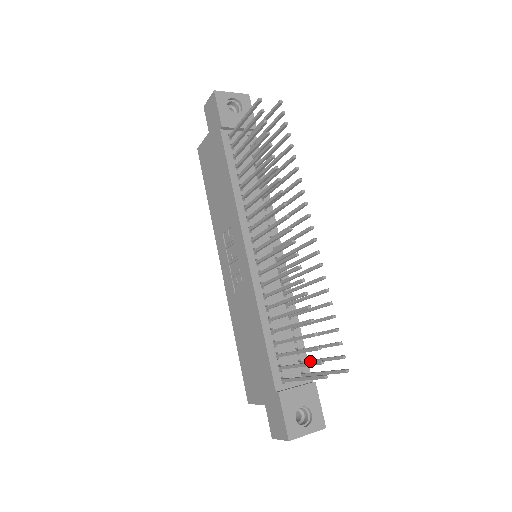
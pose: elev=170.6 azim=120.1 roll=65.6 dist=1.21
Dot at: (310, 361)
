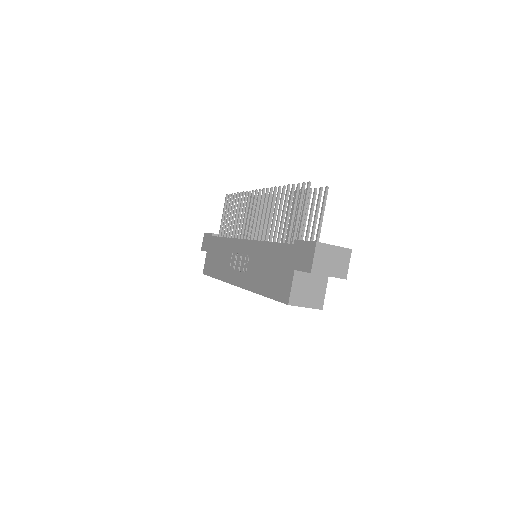
Dot at: (312, 230)
